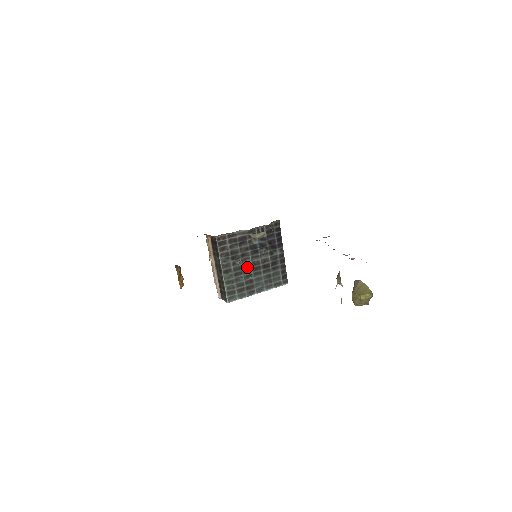
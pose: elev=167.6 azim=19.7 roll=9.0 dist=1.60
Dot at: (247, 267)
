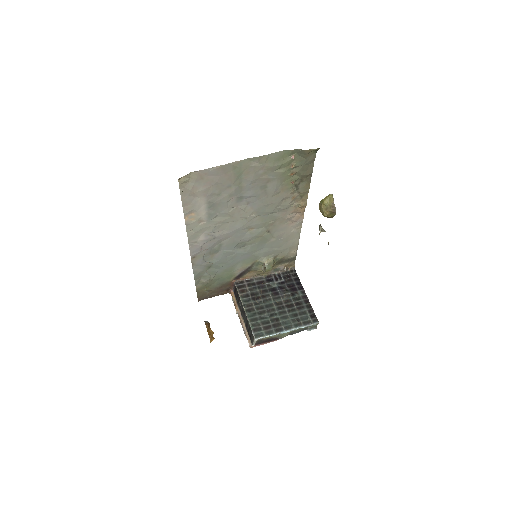
Dot at: (270, 307)
